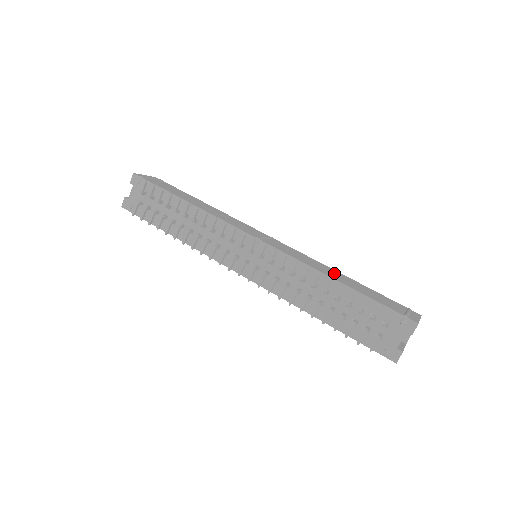
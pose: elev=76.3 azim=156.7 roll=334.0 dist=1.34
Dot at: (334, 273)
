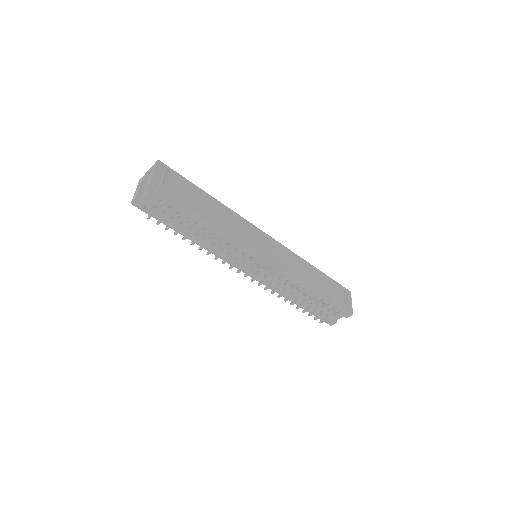
Dot at: (310, 273)
